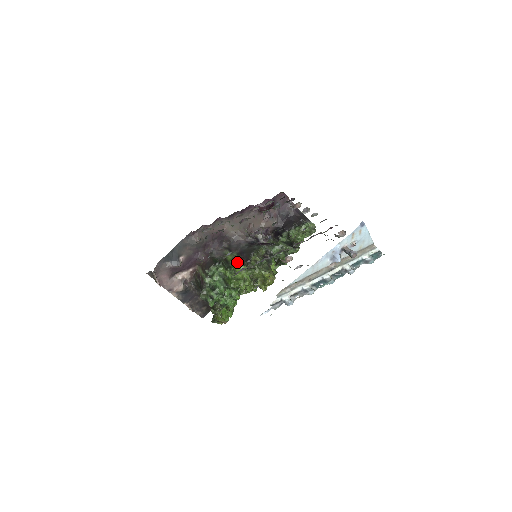
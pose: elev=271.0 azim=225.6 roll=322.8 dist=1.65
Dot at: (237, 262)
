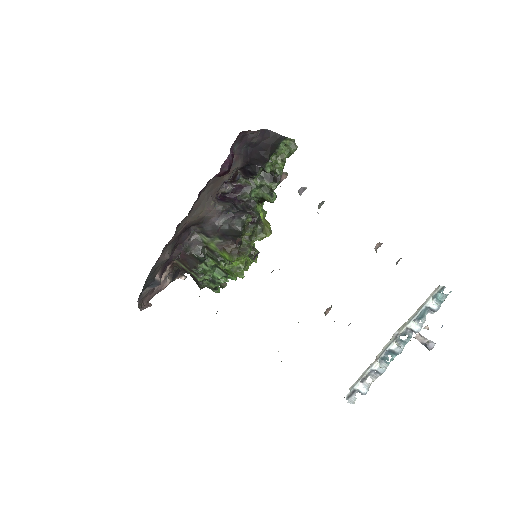
Dot at: (227, 252)
